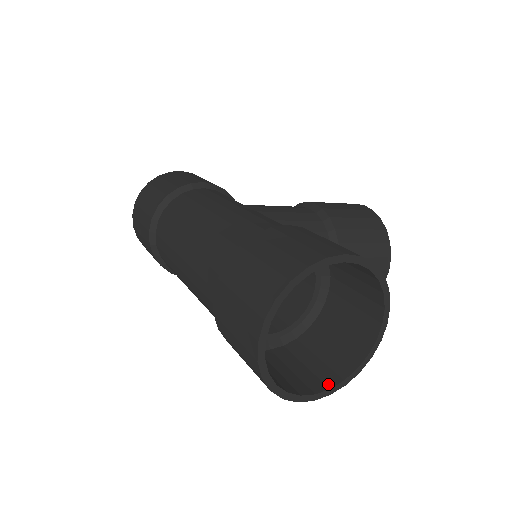
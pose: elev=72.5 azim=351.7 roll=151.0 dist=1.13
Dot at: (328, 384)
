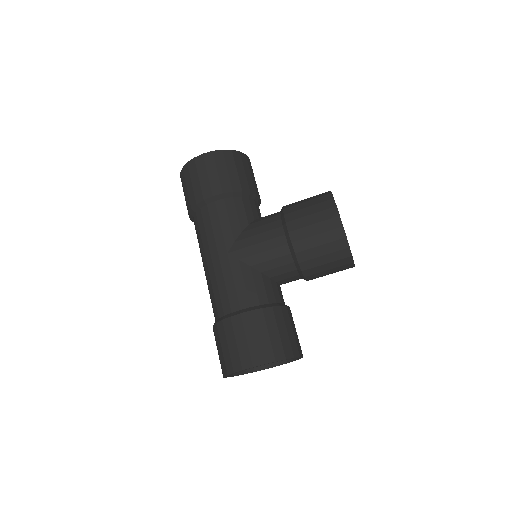
Dot at: (280, 362)
